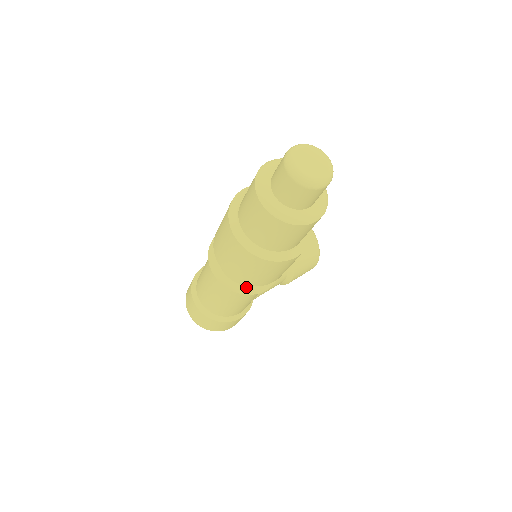
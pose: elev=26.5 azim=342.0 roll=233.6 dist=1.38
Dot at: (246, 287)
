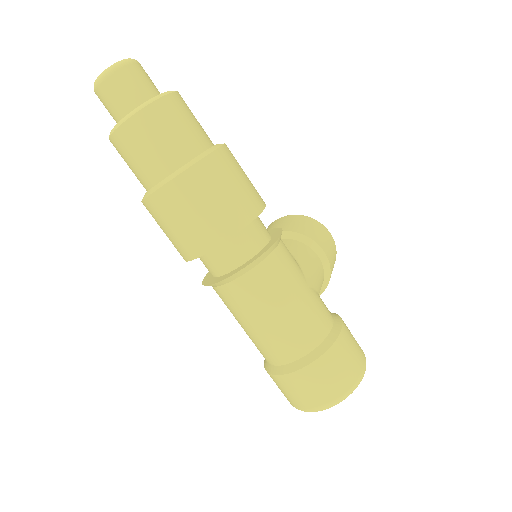
Dot at: (261, 252)
